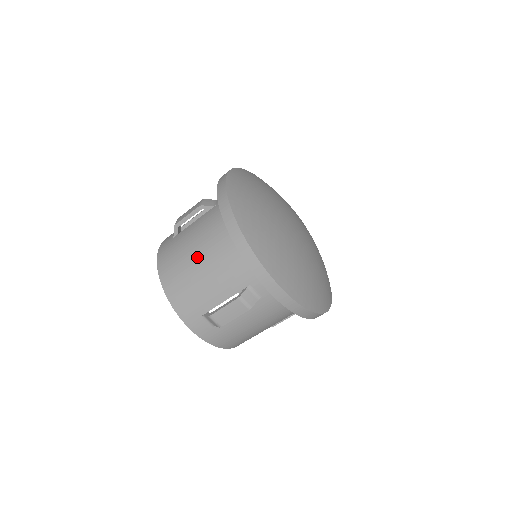
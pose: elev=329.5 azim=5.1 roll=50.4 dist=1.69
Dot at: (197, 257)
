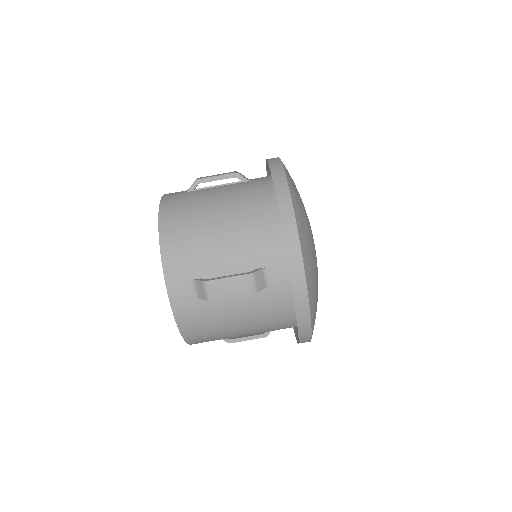
Dot at: (218, 215)
